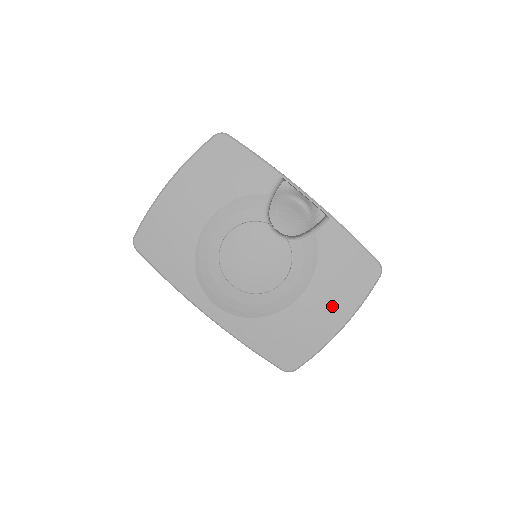
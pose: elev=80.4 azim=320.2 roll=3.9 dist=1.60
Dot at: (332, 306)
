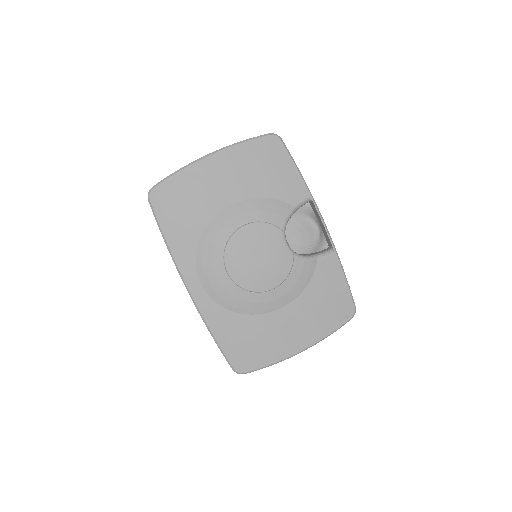
Dot at: (303, 328)
